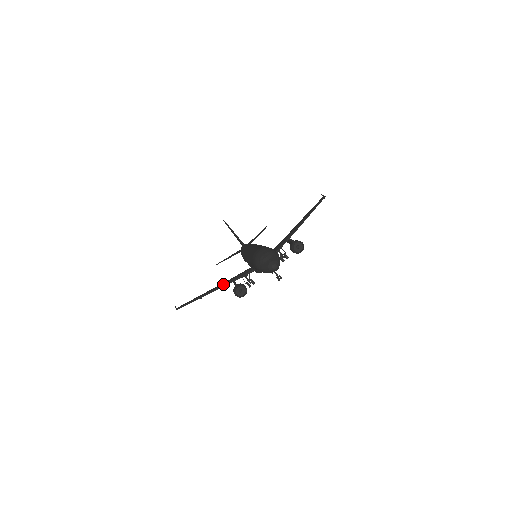
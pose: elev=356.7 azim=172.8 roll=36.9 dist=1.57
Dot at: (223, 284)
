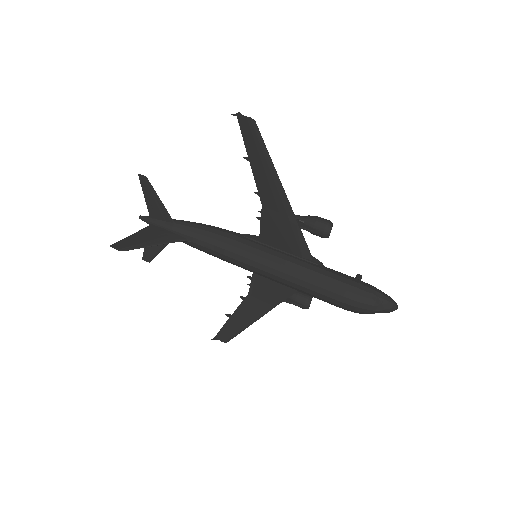
Dot at: (268, 307)
